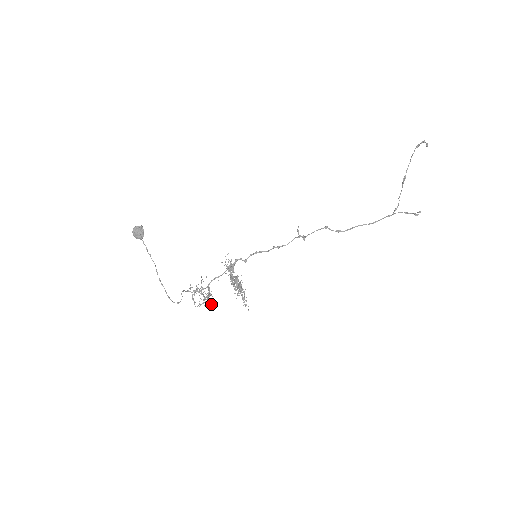
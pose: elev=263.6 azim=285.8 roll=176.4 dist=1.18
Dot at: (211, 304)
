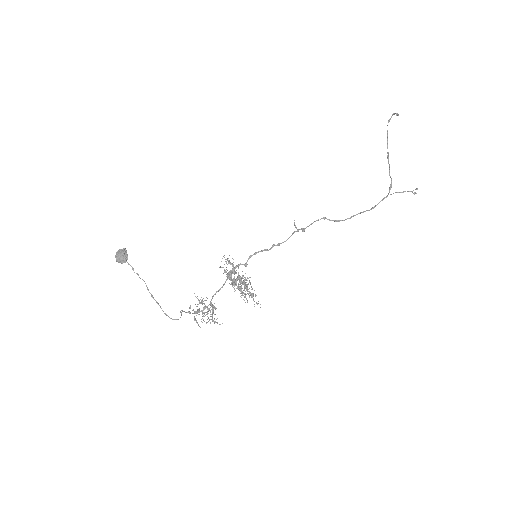
Dot at: (217, 318)
